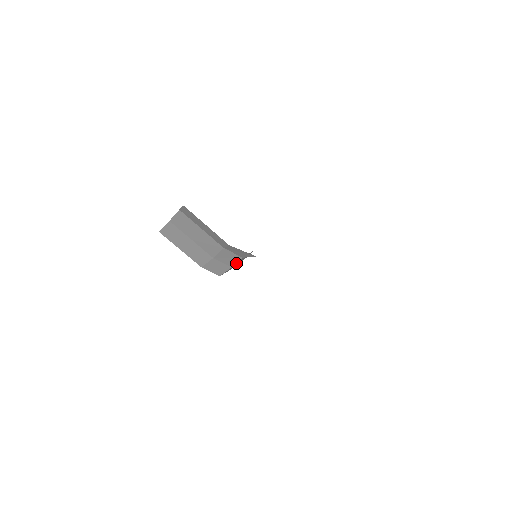
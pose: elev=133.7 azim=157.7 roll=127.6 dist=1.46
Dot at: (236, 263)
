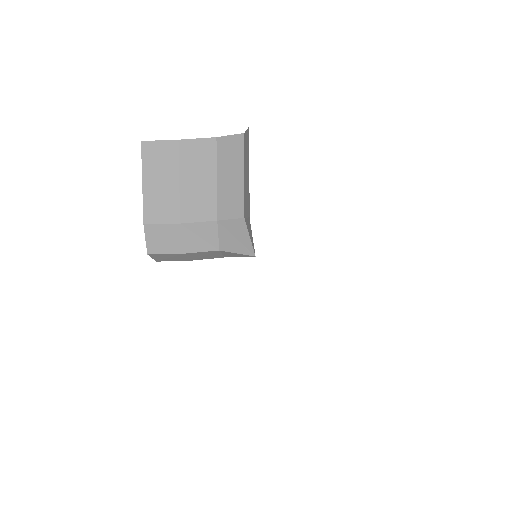
Dot at: (196, 252)
